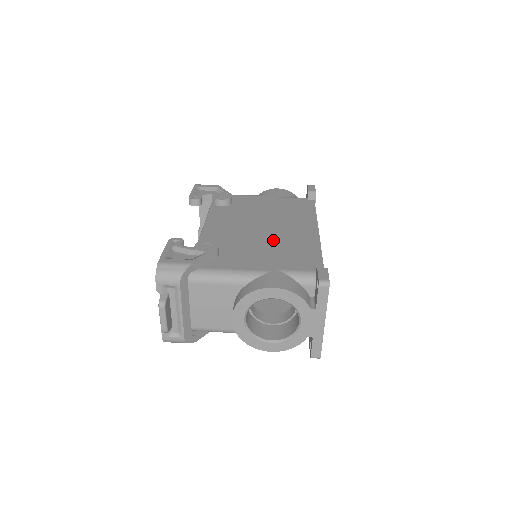
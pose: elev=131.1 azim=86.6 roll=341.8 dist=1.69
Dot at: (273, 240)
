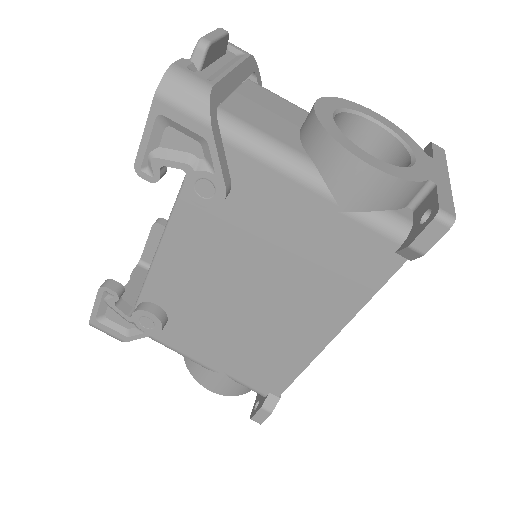
Dot at: (248, 330)
